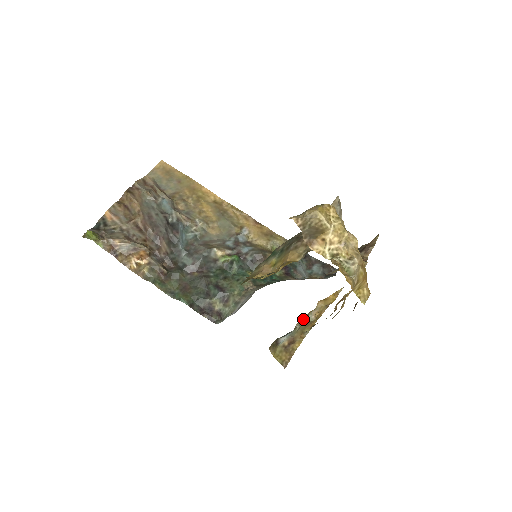
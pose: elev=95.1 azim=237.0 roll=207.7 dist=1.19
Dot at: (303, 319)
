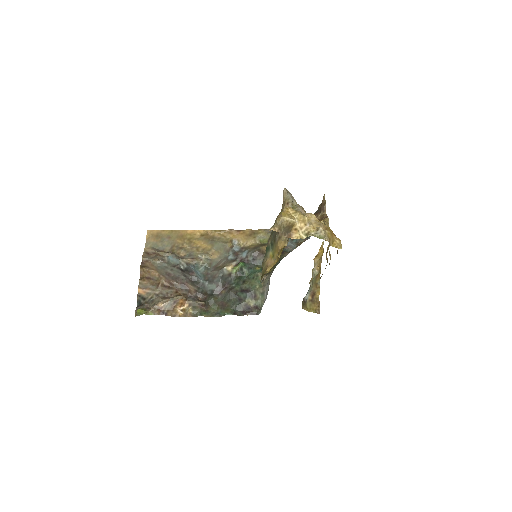
Dot at: occluded
